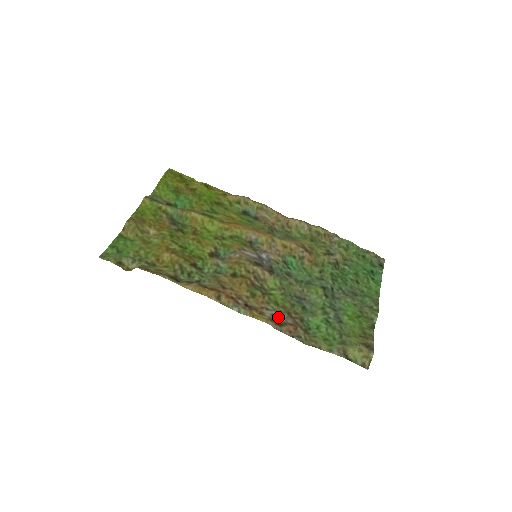
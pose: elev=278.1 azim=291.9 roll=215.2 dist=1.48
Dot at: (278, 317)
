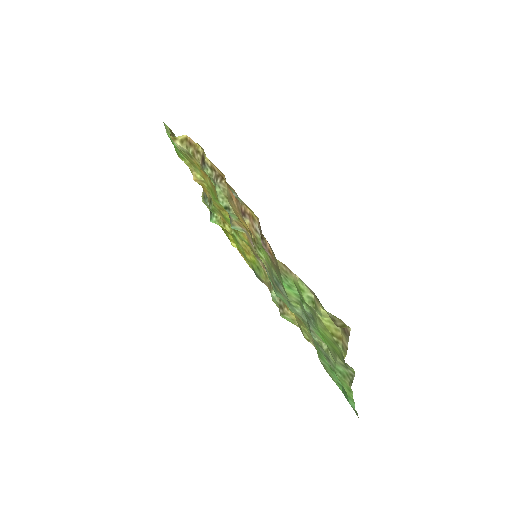
Dot at: occluded
